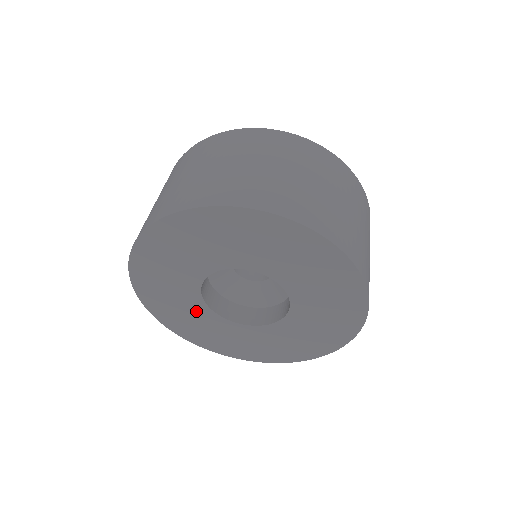
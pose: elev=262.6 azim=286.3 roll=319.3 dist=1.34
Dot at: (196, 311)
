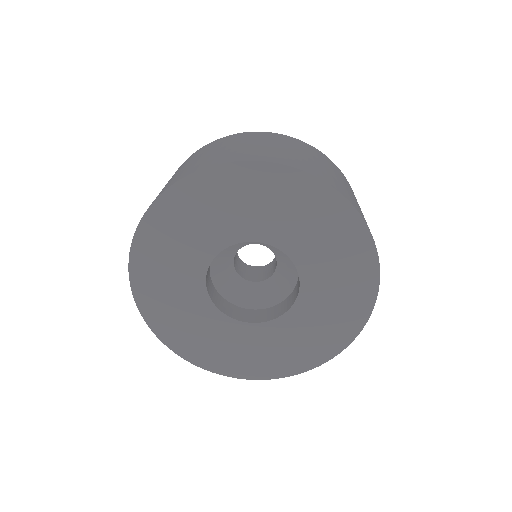
Dot at: (204, 318)
